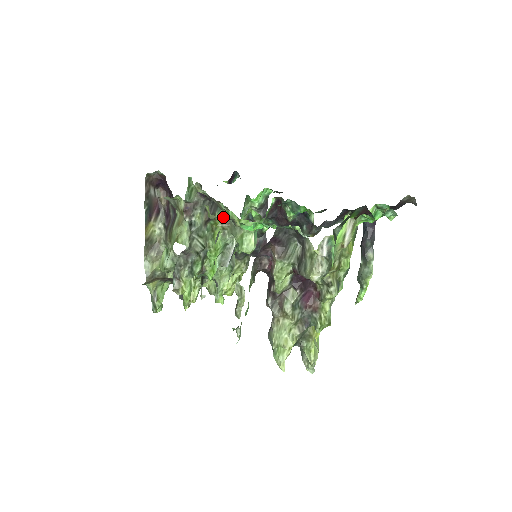
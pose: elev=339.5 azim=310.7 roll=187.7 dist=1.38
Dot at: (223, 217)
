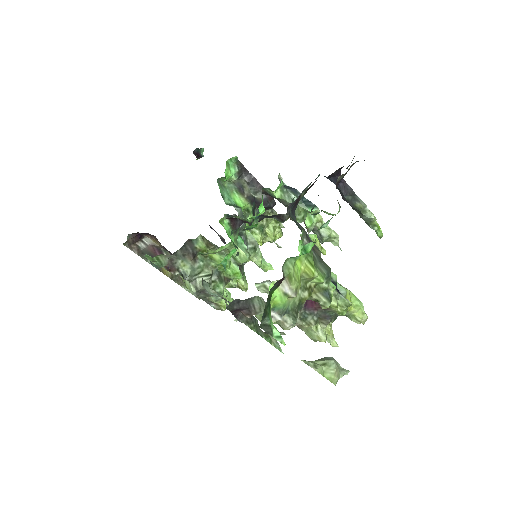
Dot at: (204, 242)
